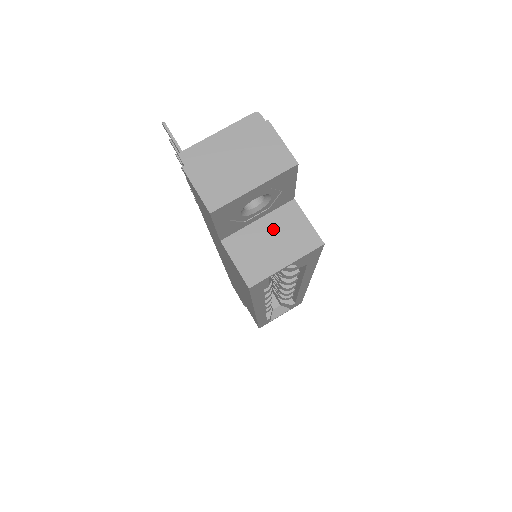
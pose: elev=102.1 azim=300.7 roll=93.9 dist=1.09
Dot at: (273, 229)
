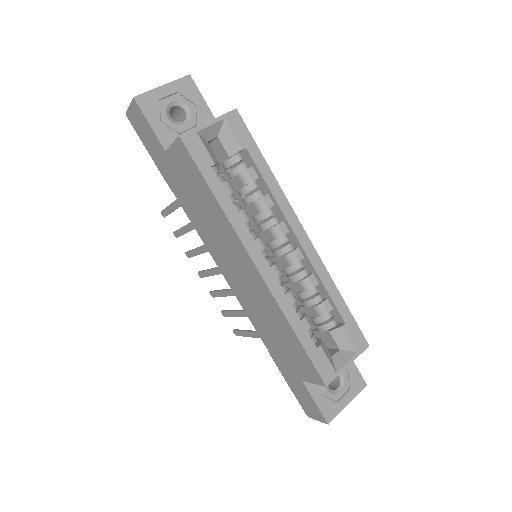
Dot at: occluded
